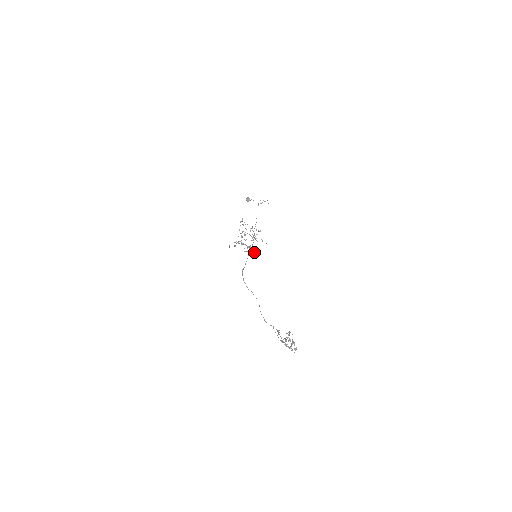
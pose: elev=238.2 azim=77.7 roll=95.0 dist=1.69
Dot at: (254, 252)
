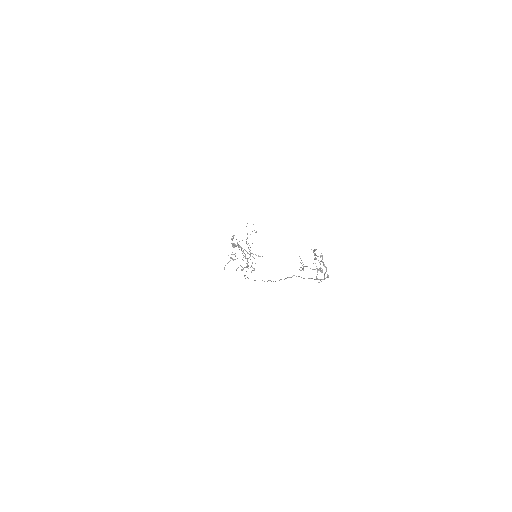
Dot at: occluded
